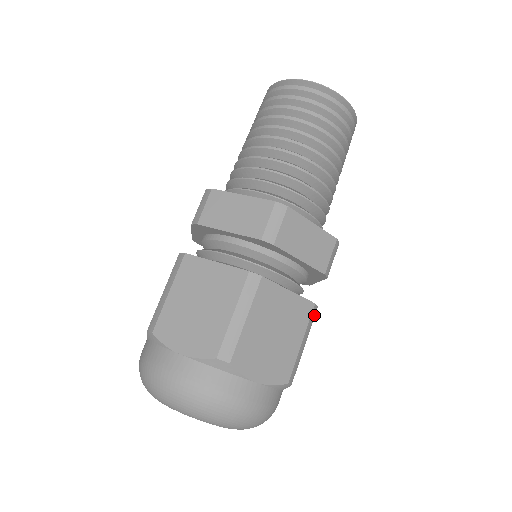
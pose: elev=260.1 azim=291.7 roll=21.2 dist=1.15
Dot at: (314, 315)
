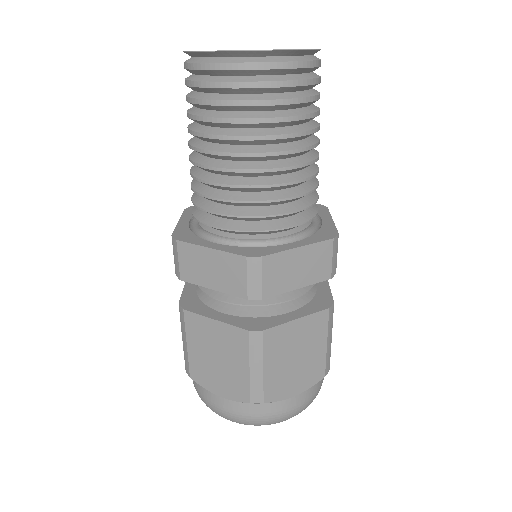
Dot at: (332, 312)
